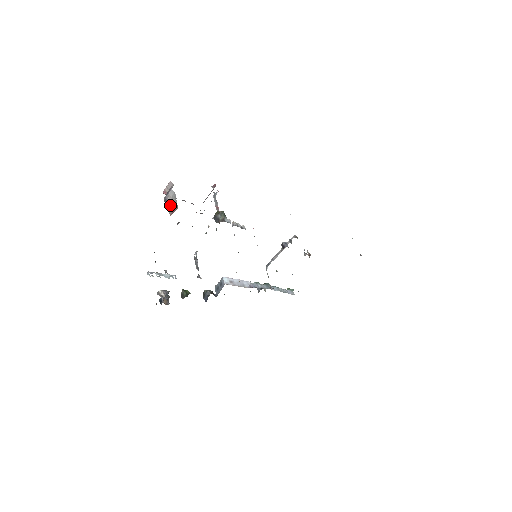
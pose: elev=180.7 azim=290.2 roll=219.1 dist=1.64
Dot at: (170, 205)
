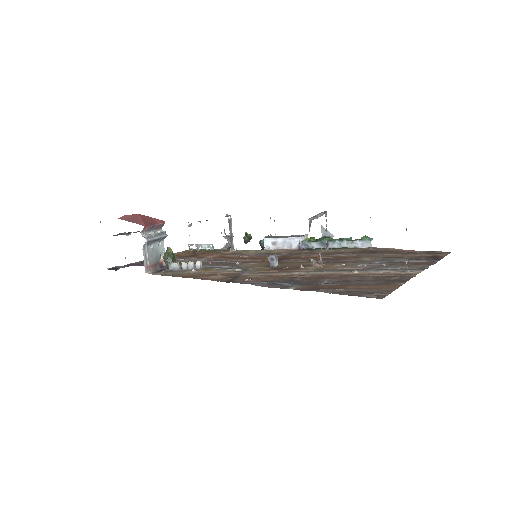
Dot at: occluded
